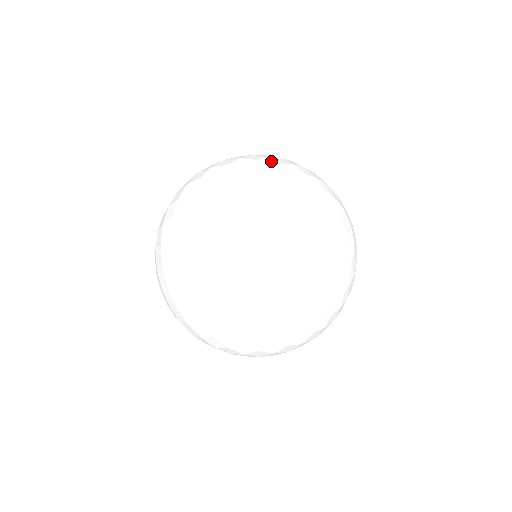
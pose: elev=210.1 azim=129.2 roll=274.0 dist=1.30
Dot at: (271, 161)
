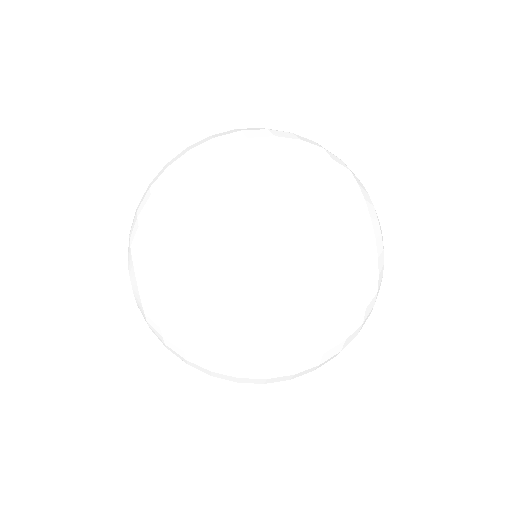
Dot at: occluded
